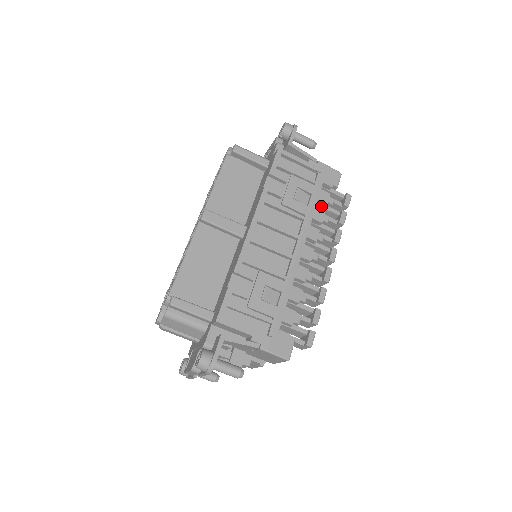
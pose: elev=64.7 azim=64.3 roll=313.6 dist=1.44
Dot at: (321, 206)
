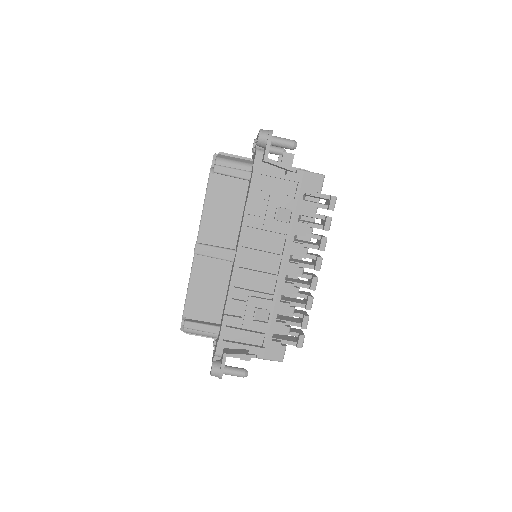
Dot at: (305, 215)
